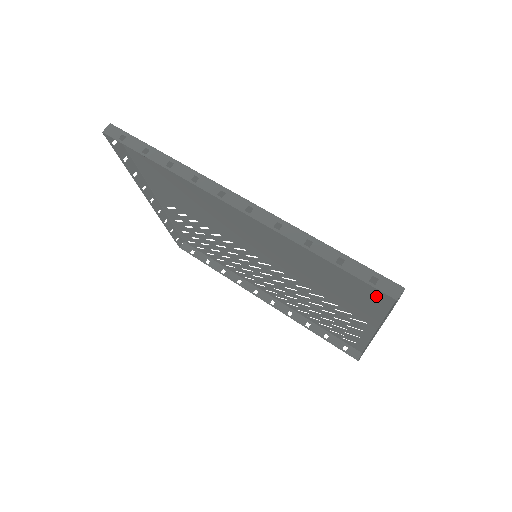
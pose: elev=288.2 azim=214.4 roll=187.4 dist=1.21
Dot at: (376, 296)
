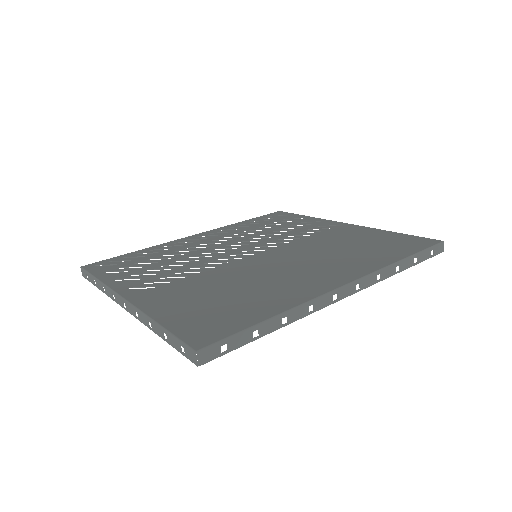
Dot at: (396, 238)
